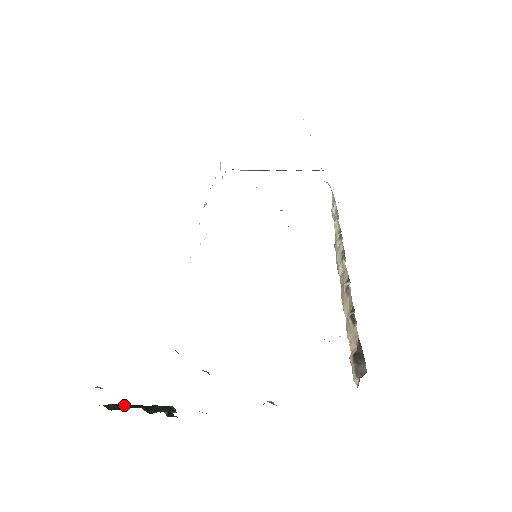
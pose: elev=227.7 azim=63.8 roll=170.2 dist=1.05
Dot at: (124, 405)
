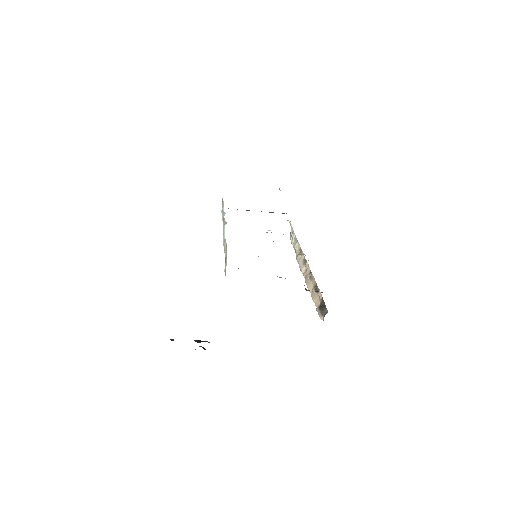
Dot at: occluded
